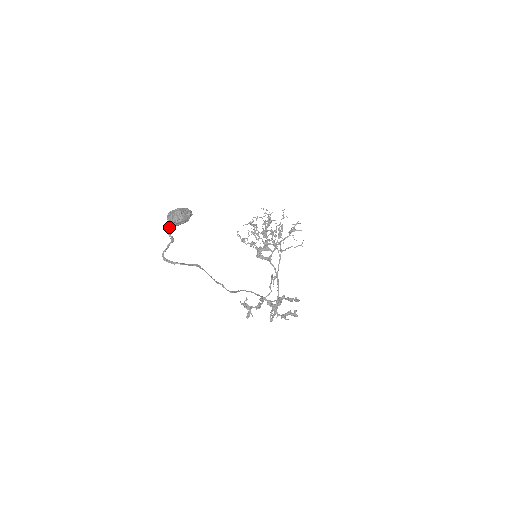
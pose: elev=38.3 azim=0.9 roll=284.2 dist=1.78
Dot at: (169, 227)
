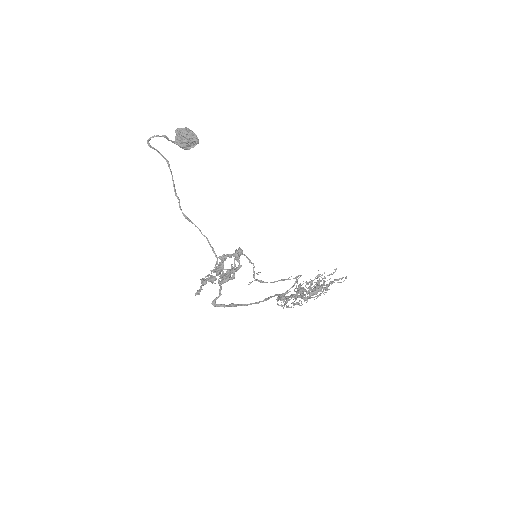
Dot at: (175, 141)
